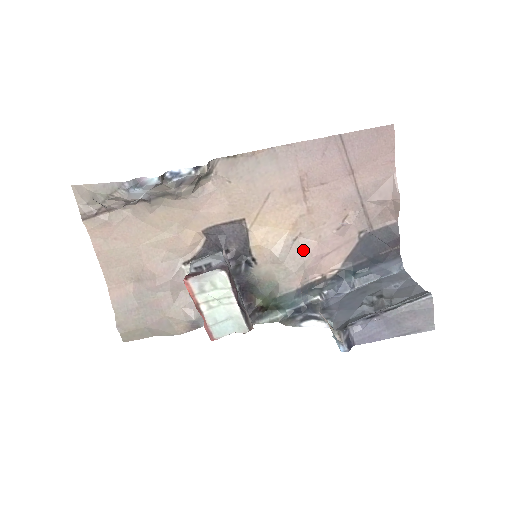
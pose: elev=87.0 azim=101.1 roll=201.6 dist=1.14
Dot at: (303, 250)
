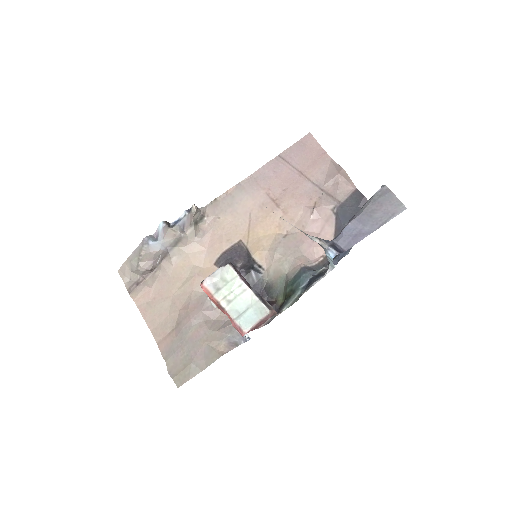
Dot at: (294, 241)
